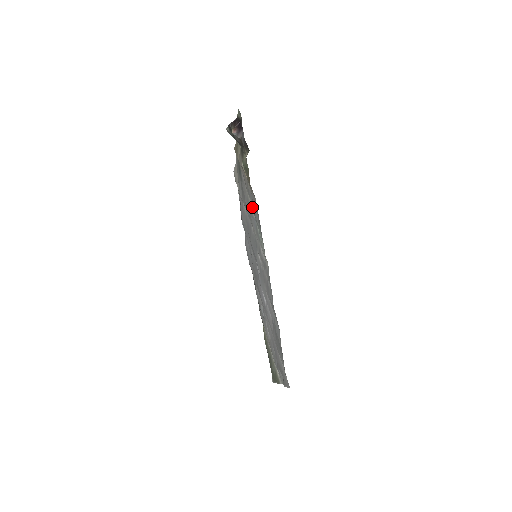
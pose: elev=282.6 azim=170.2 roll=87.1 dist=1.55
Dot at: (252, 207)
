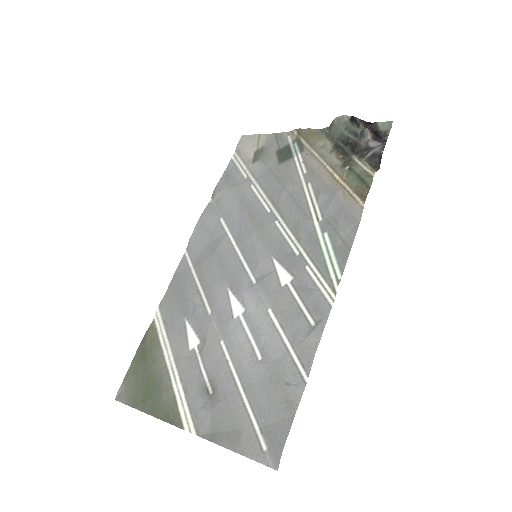
Dot at: (317, 213)
